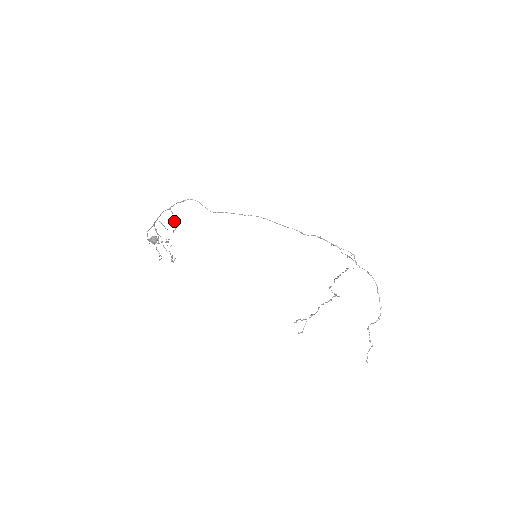
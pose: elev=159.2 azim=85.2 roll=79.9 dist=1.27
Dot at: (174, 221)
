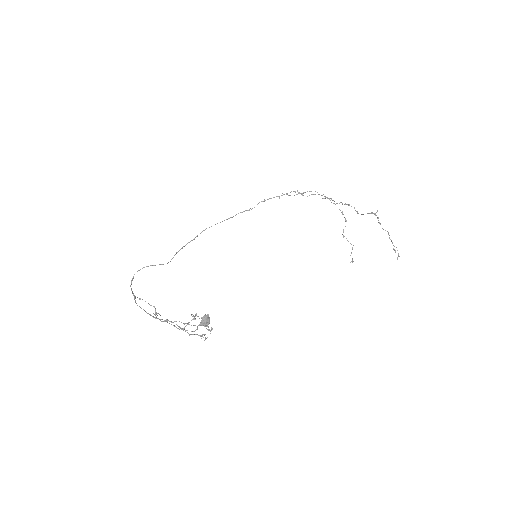
Dot at: occluded
